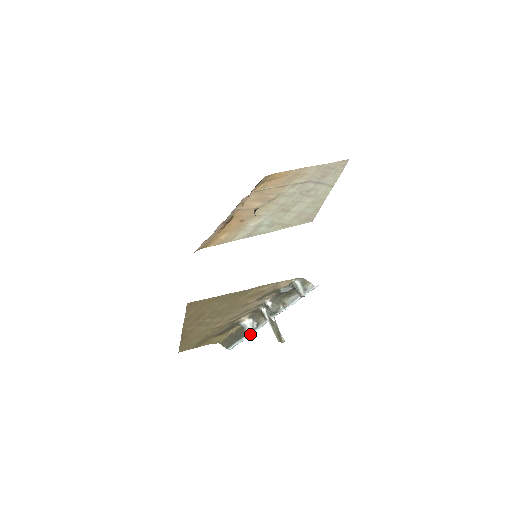
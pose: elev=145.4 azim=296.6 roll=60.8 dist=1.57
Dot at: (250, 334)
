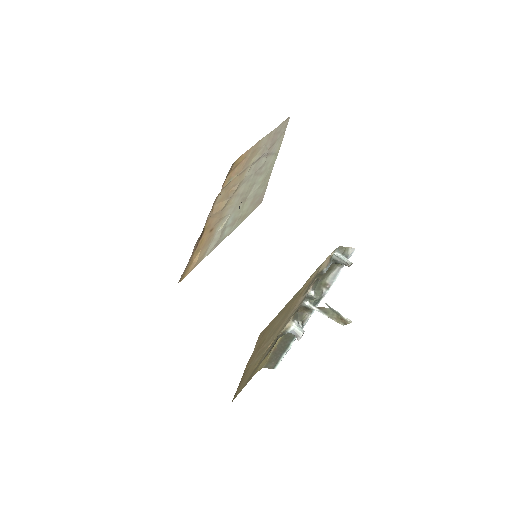
Dot at: occluded
